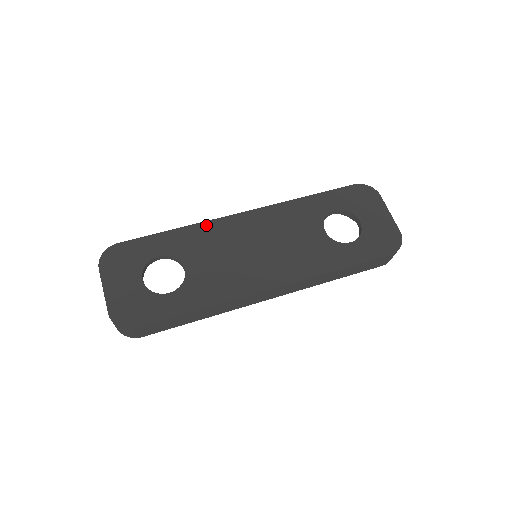
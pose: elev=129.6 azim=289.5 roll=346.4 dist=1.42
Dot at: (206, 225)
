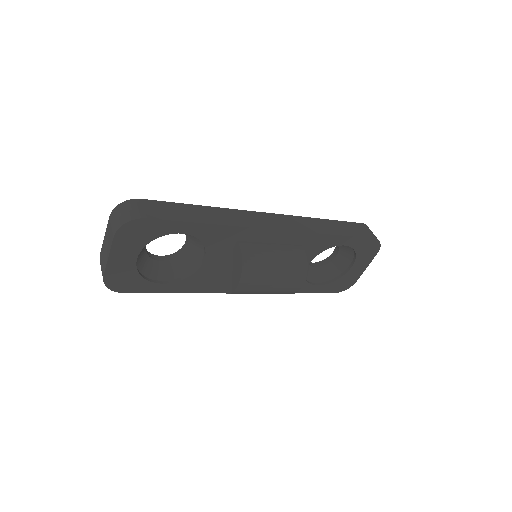
Dot at: occluded
